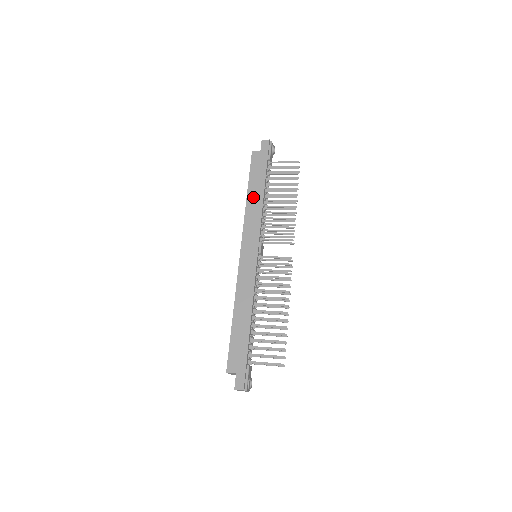
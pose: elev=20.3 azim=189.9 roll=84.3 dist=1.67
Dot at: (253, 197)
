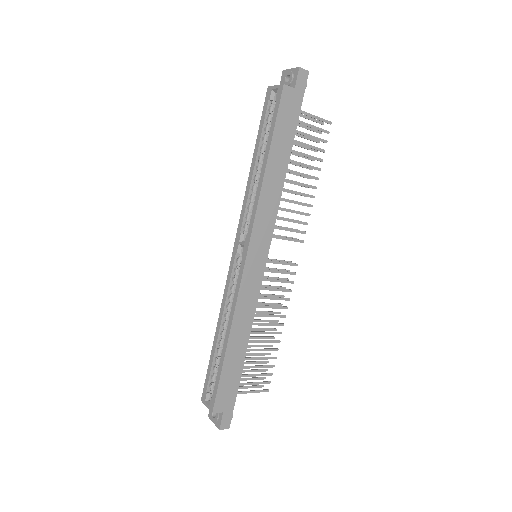
Dot at: (274, 171)
